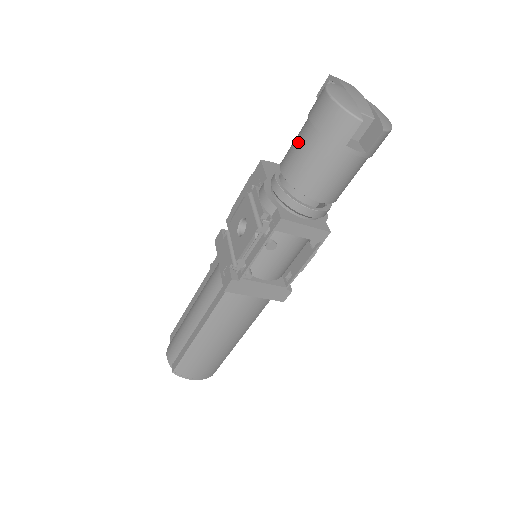
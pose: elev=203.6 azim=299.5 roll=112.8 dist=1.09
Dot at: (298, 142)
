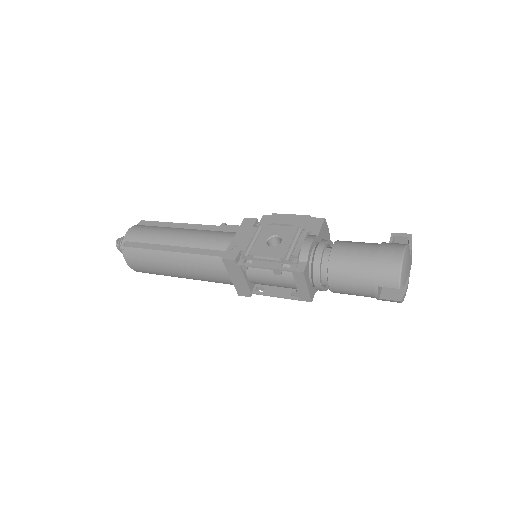
Dot at: (359, 250)
